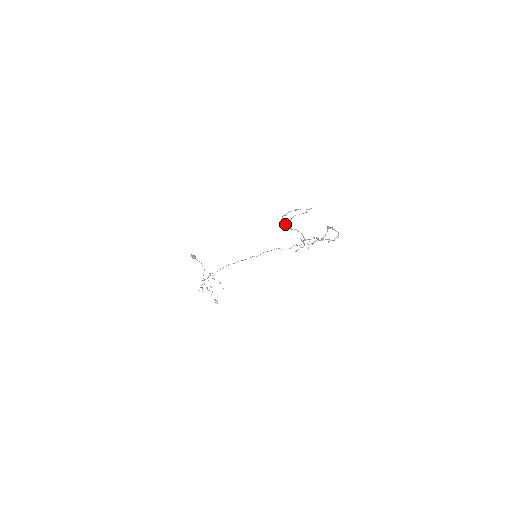
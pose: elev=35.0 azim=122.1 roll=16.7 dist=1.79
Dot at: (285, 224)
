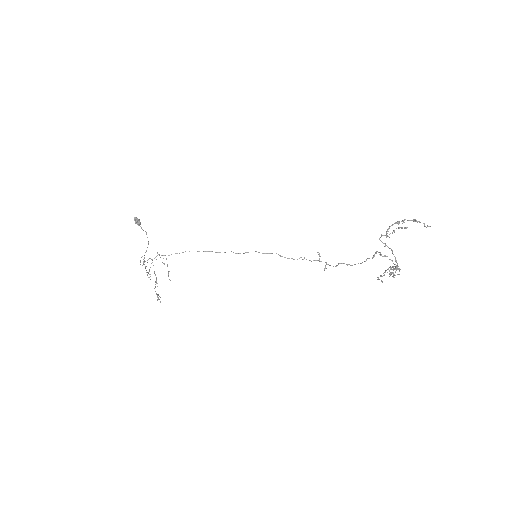
Dot at: (384, 235)
